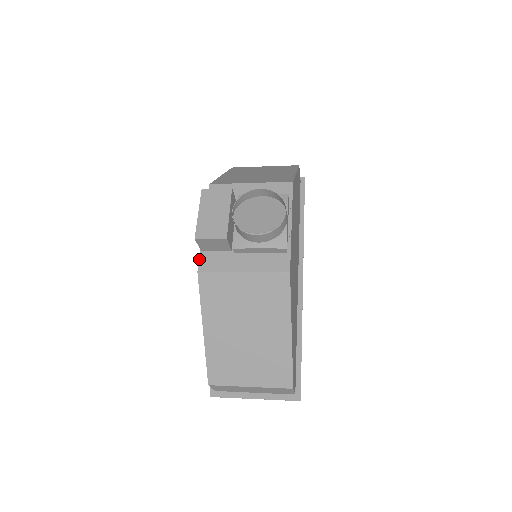
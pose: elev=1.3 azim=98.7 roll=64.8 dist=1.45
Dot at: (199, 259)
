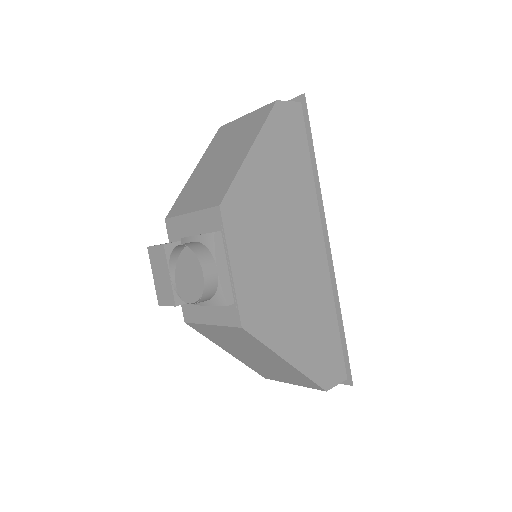
Dot at: (182, 309)
